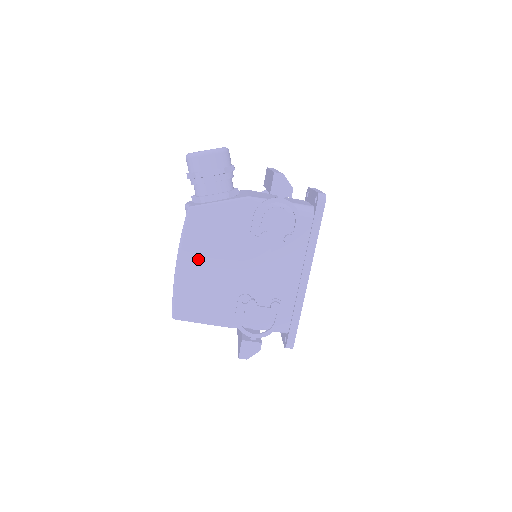
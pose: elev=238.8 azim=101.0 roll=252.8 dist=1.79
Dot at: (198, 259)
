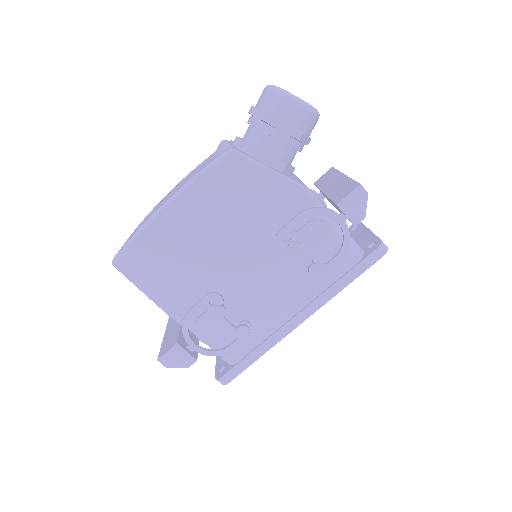
Dot at: (196, 216)
